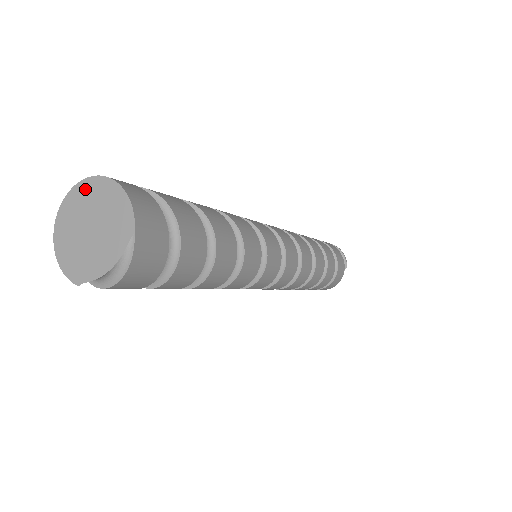
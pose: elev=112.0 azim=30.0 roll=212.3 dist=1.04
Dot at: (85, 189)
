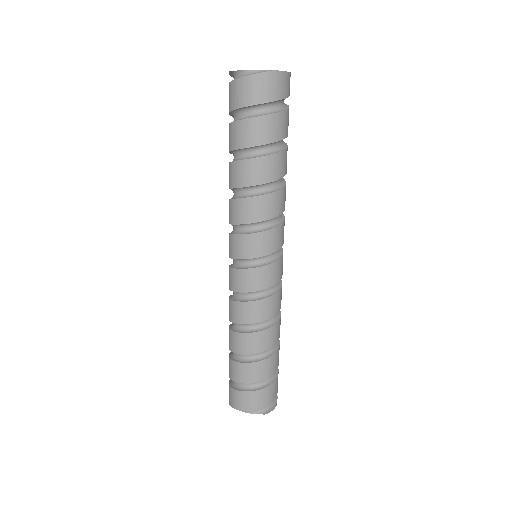
Dot at: occluded
